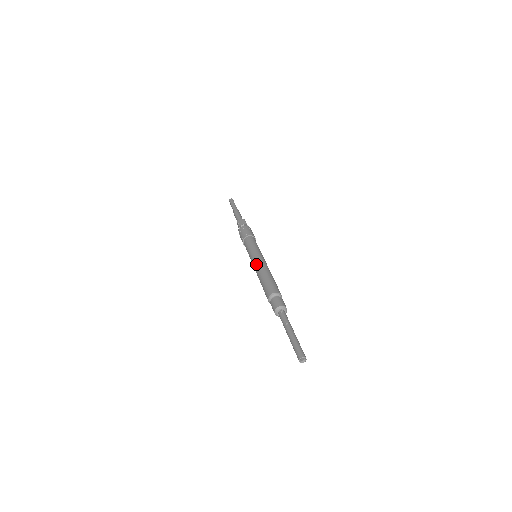
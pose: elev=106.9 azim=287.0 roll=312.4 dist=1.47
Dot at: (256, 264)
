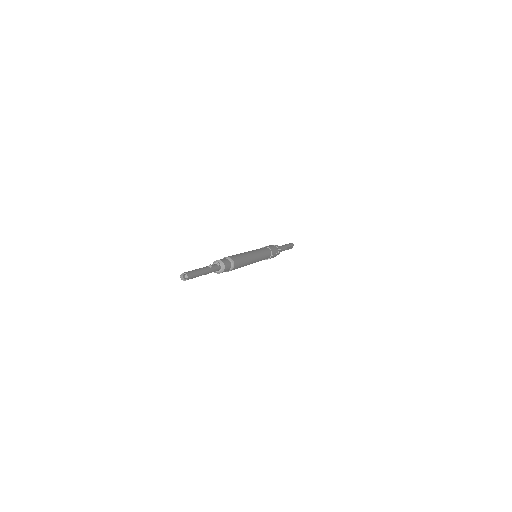
Dot at: (248, 251)
